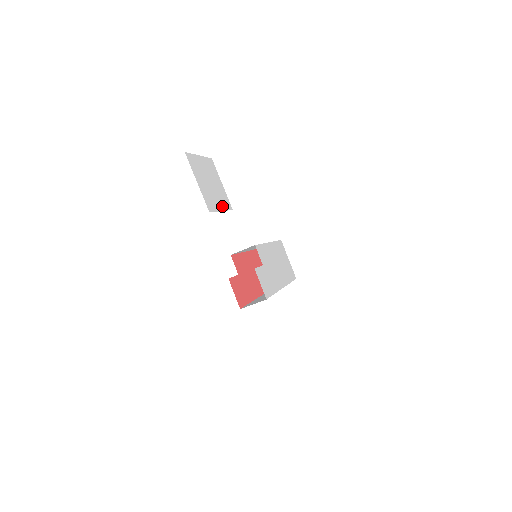
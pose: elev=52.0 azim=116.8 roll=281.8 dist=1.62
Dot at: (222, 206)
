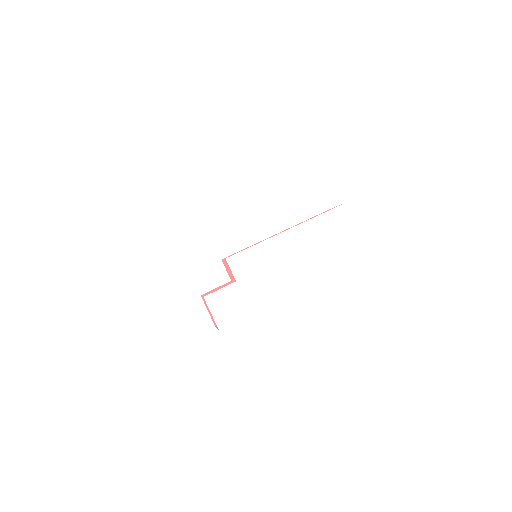
Dot at: (147, 241)
